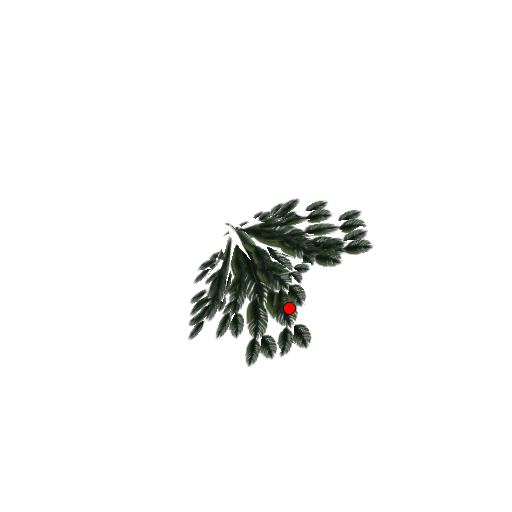
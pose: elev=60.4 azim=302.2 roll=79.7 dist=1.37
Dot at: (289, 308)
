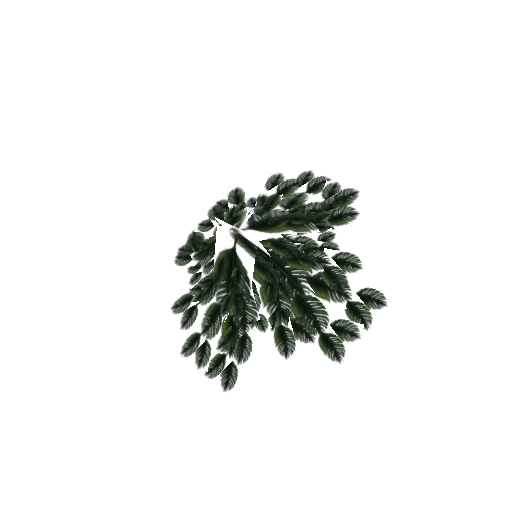
Dot at: occluded
